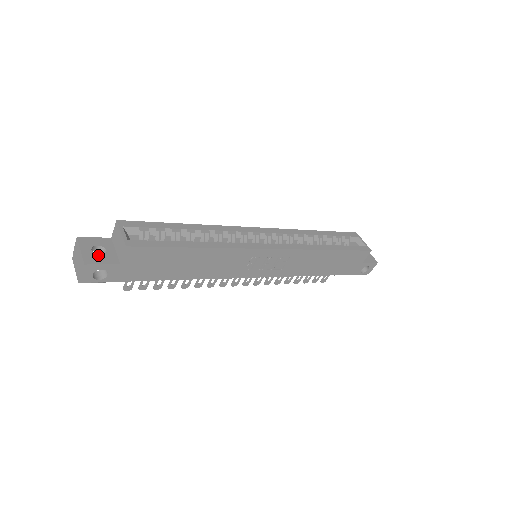
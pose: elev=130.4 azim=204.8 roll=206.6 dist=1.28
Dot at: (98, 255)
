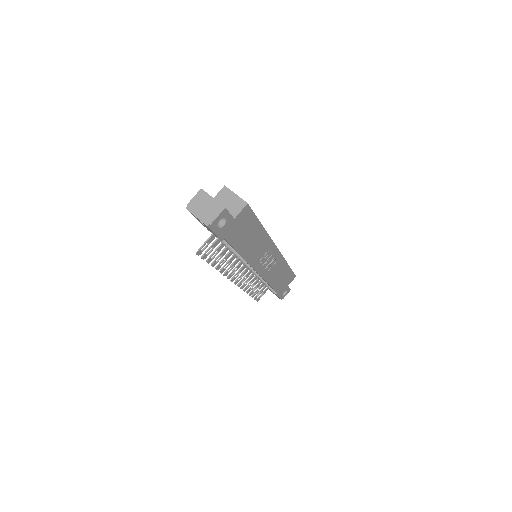
Dot at: occluded
